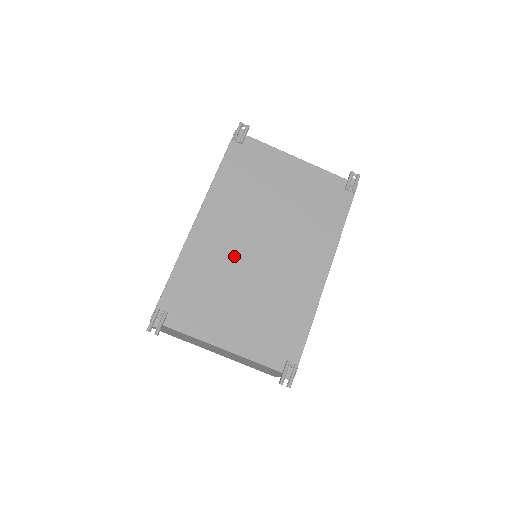
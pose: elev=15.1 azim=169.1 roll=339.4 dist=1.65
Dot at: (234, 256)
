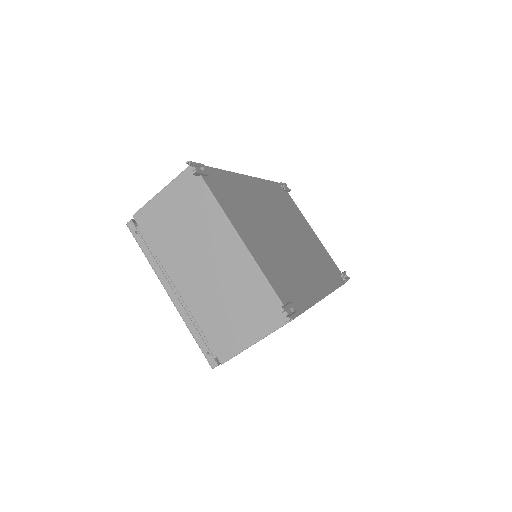
Dot at: (266, 215)
